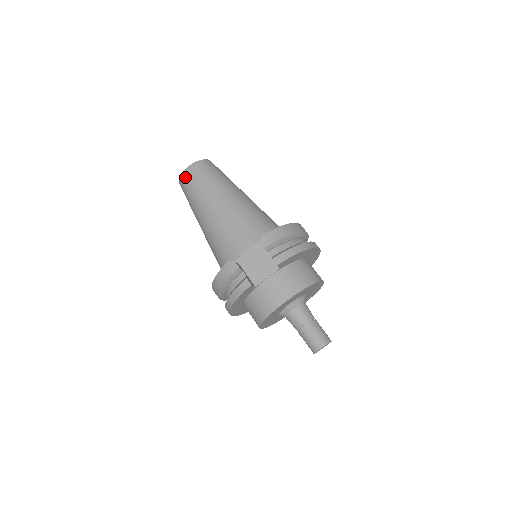
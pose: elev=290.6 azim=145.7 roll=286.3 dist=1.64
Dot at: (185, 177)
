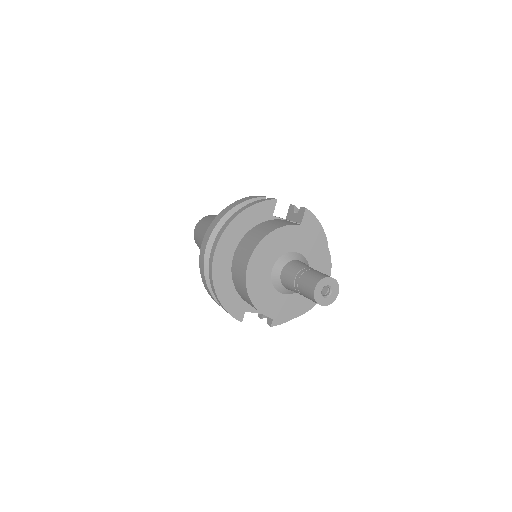
Dot at: occluded
